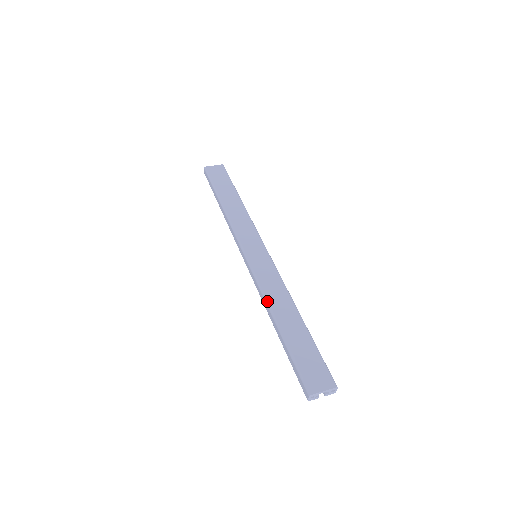
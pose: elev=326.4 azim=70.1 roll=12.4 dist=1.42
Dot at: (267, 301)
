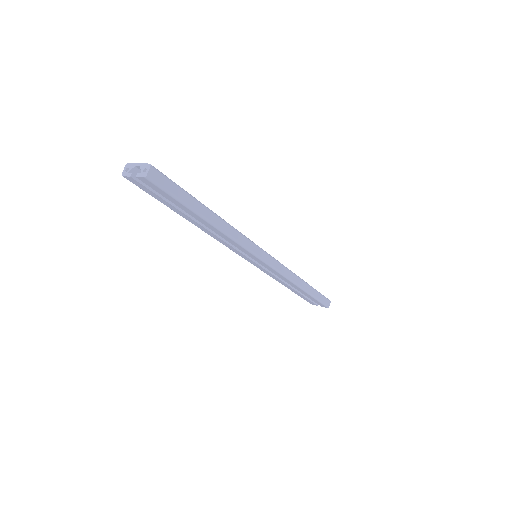
Dot at: occluded
